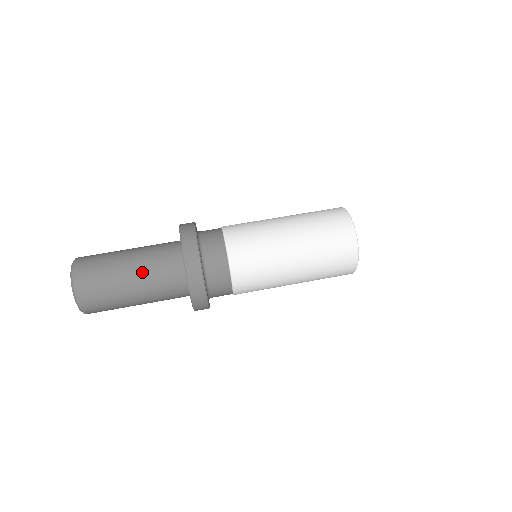
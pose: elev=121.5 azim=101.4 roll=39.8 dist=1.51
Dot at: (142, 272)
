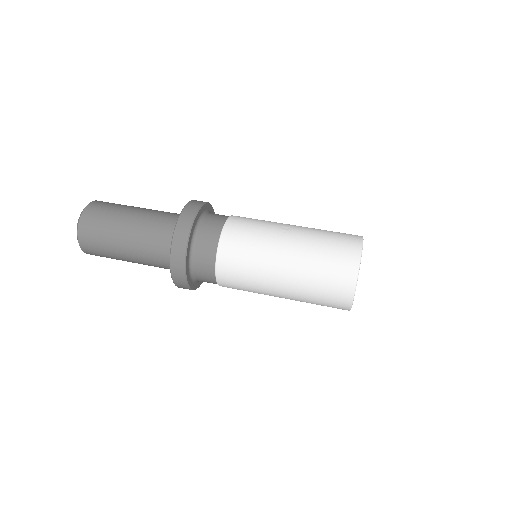
Dot at: (137, 242)
